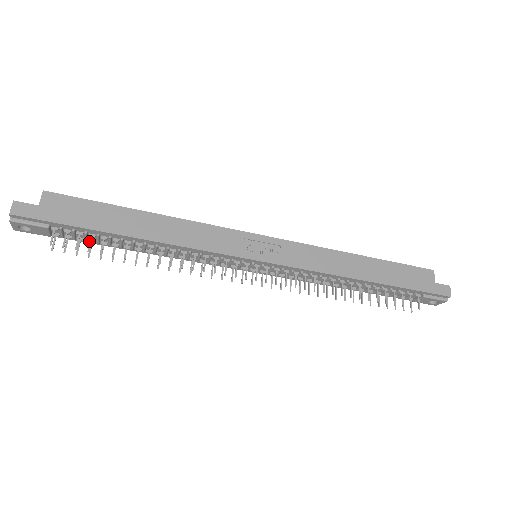
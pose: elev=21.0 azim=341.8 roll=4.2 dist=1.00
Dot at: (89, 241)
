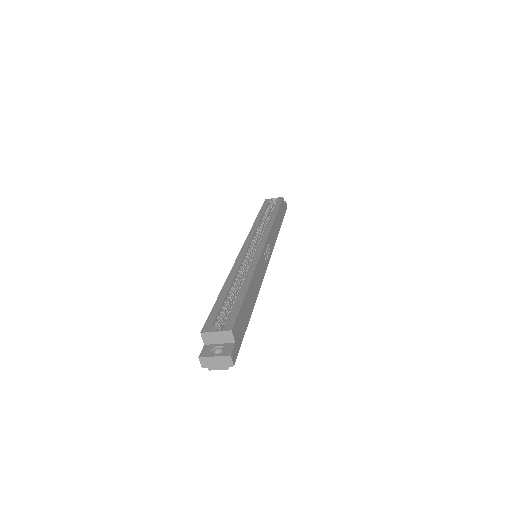
Dot at: occluded
